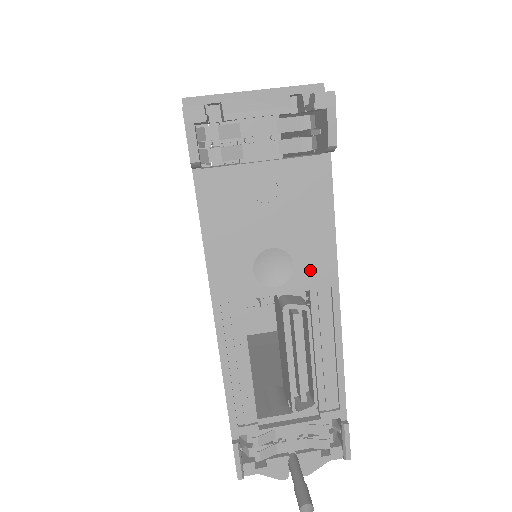
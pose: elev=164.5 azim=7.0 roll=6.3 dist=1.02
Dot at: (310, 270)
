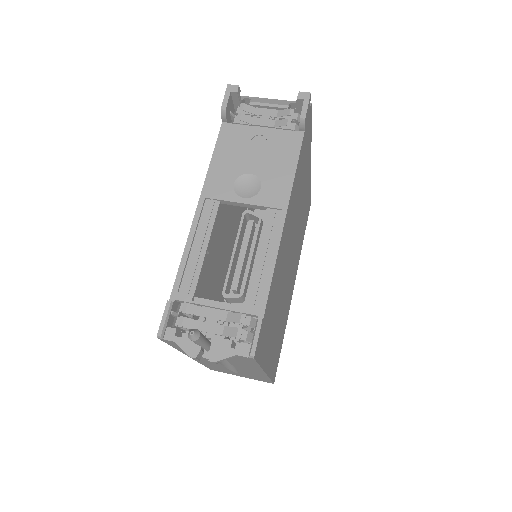
Dot at: (271, 194)
